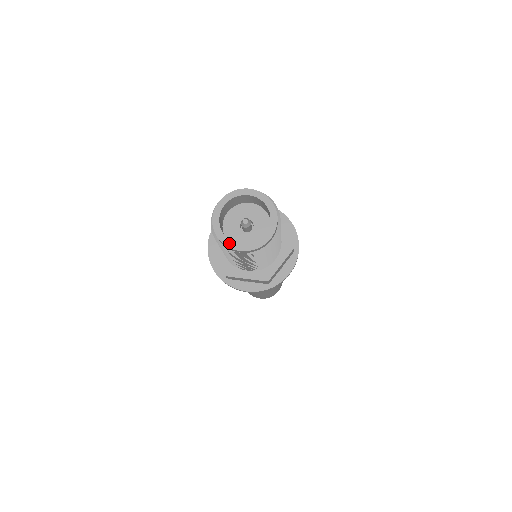
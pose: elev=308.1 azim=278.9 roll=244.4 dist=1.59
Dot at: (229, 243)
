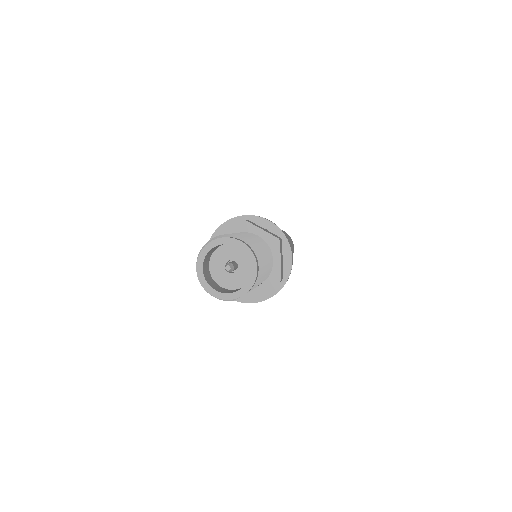
Dot at: (230, 296)
